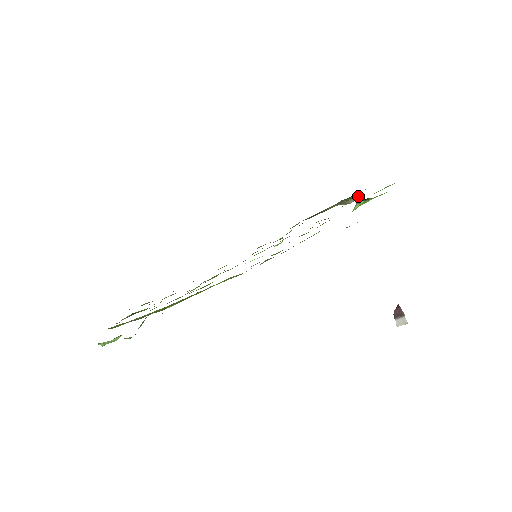
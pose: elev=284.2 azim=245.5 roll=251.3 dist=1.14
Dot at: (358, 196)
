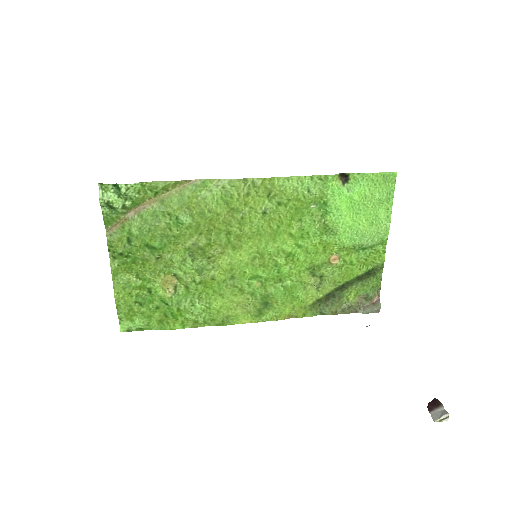
Dot at: (379, 303)
